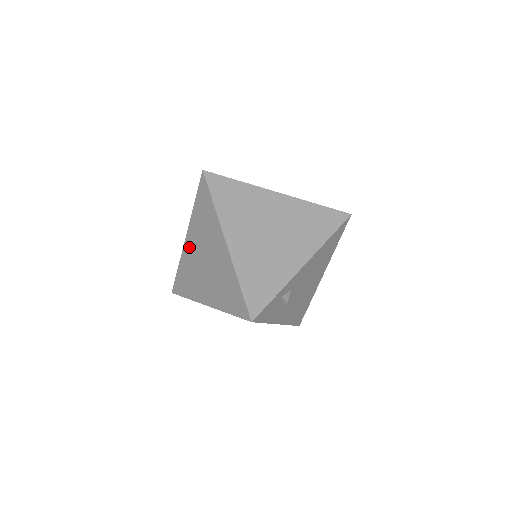
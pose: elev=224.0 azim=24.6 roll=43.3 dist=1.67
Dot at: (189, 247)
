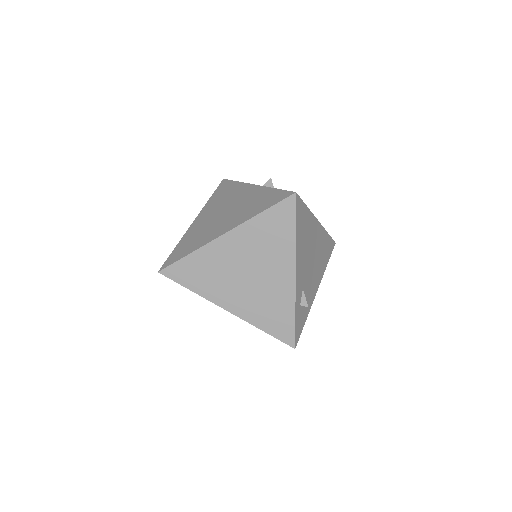
Dot at: occluded
